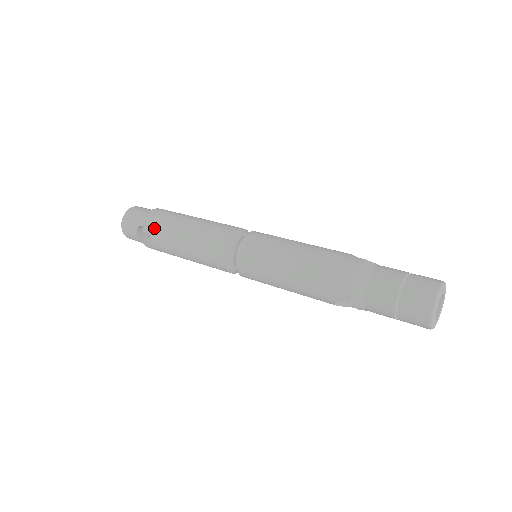
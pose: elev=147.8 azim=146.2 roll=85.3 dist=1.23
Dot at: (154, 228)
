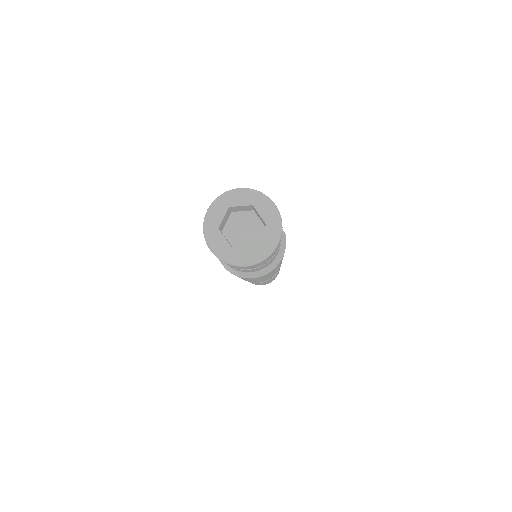
Dot at: occluded
